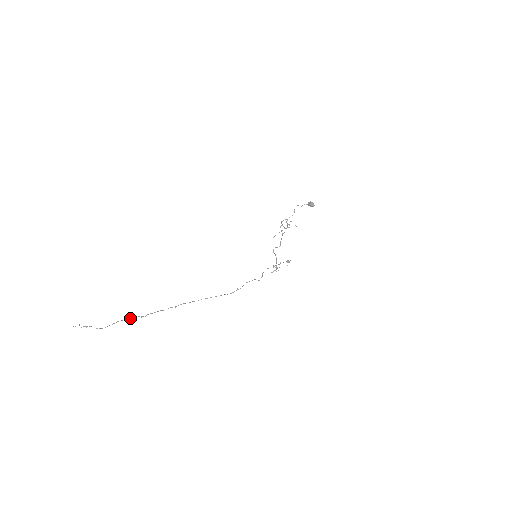
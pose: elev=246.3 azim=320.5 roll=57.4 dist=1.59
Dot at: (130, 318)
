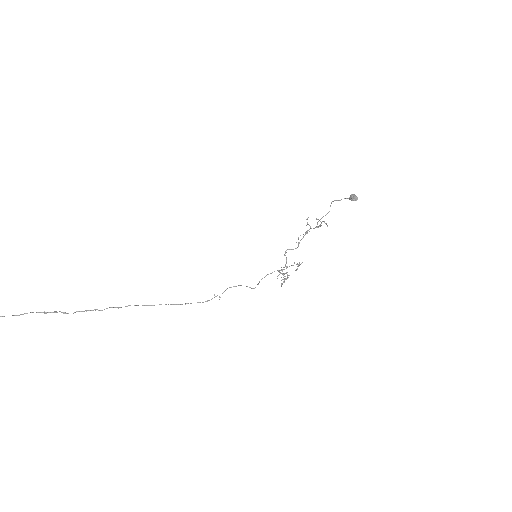
Dot at: occluded
